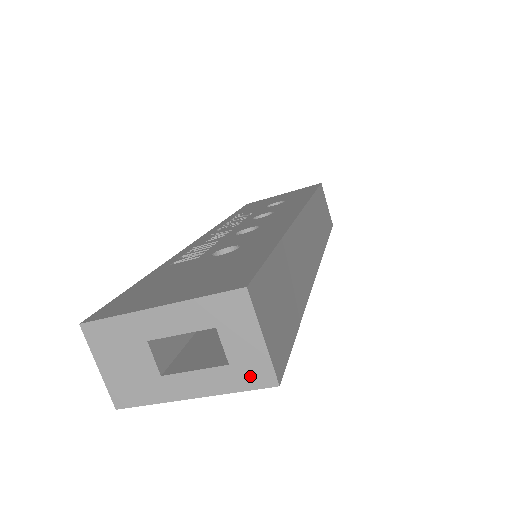
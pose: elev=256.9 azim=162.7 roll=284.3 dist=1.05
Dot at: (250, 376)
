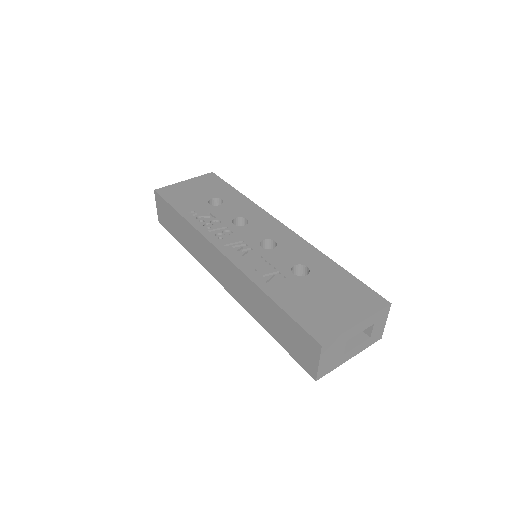
Dot at: (375, 339)
